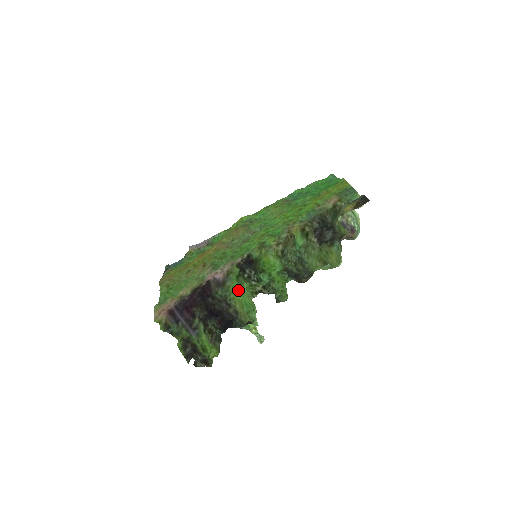
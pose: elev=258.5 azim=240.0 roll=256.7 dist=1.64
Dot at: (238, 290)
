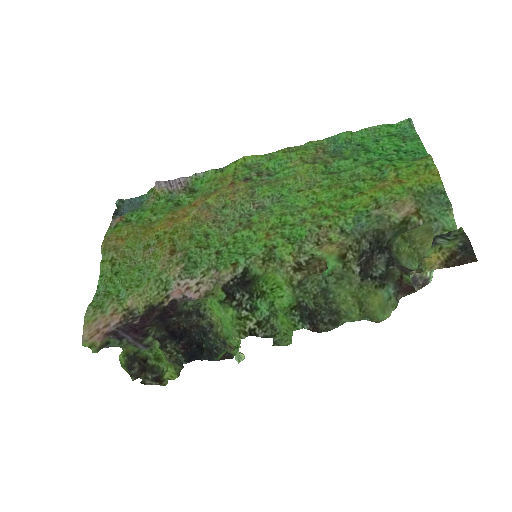
Dot at: (219, 310)
